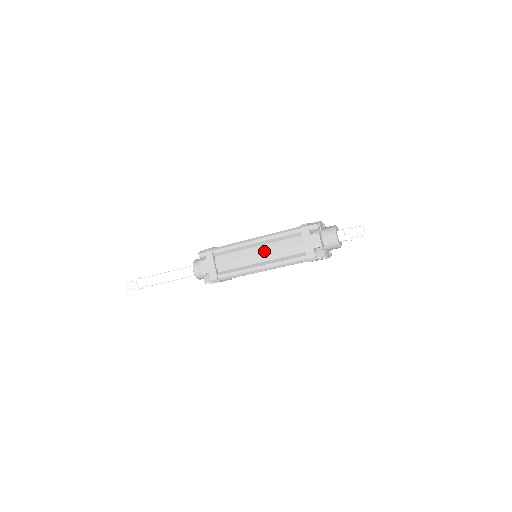
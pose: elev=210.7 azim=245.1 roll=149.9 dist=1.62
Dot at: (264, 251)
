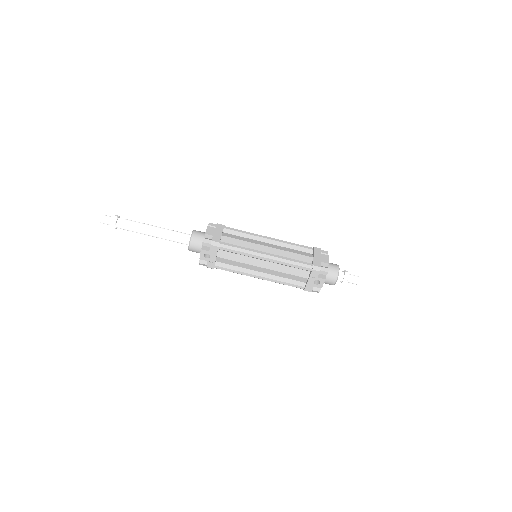
Dot at: (274, 247)
